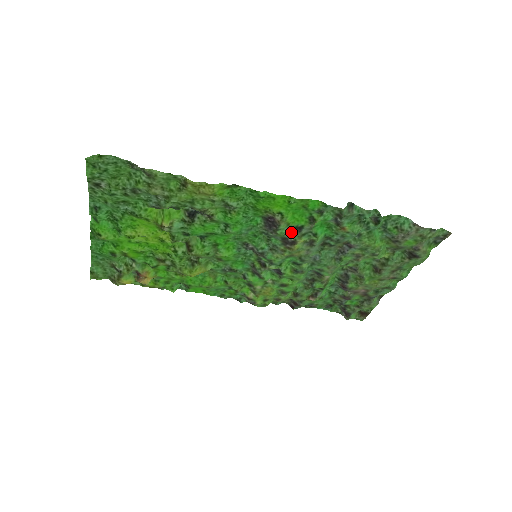
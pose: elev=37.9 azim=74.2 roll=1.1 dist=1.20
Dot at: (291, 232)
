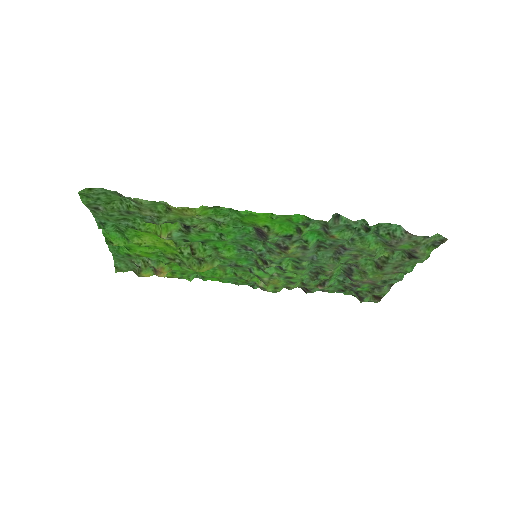
Dot at: (282, 239)
